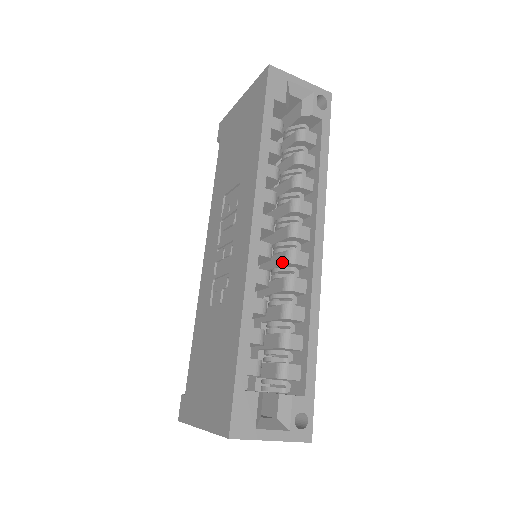
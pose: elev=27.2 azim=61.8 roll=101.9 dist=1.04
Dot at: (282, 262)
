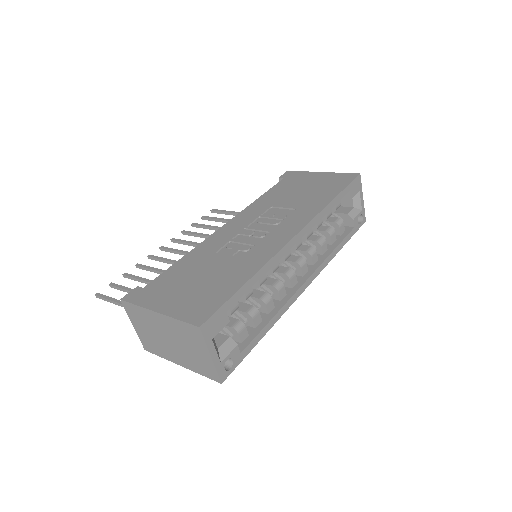
Dot at: (282, 271)
